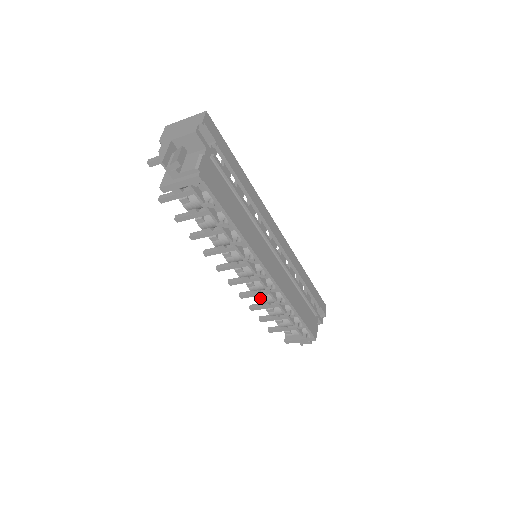
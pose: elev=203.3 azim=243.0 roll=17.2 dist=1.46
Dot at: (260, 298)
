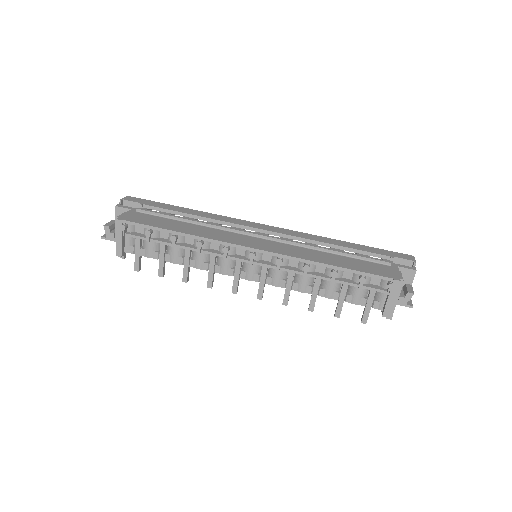
Dot at: (295, 287)
